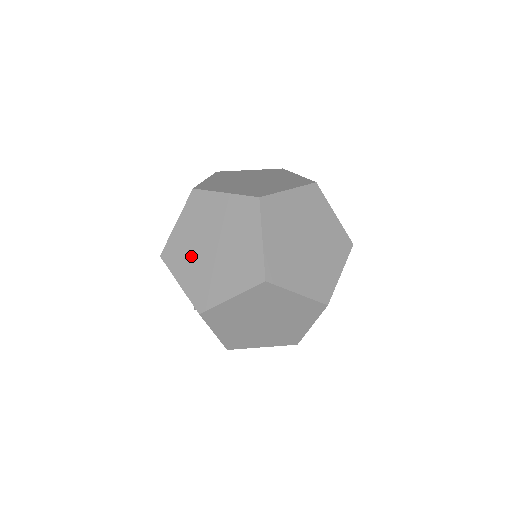
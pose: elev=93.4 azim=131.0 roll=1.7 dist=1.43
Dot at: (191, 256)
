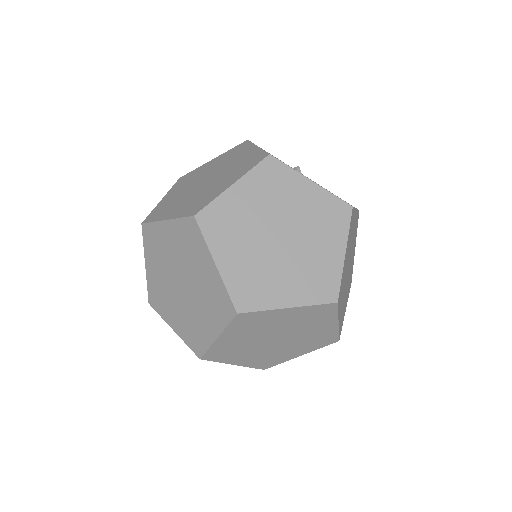
Dot at: (169, 298)
